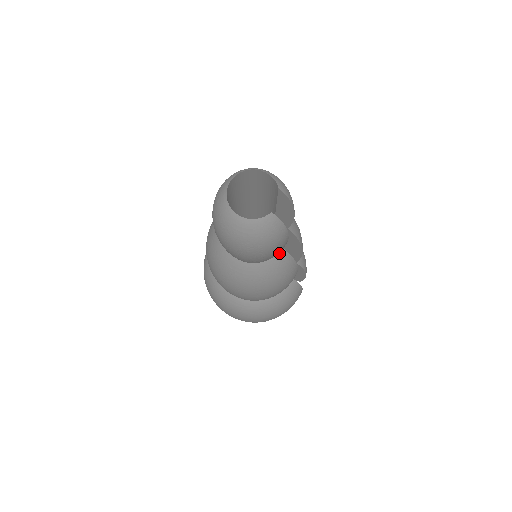
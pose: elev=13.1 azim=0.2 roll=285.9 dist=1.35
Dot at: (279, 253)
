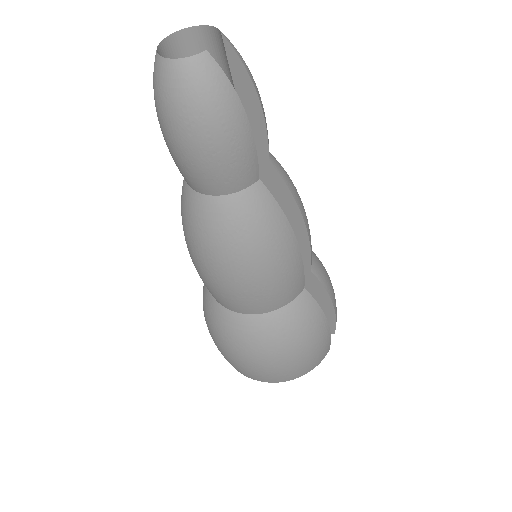
Dot at: (254, 185)
